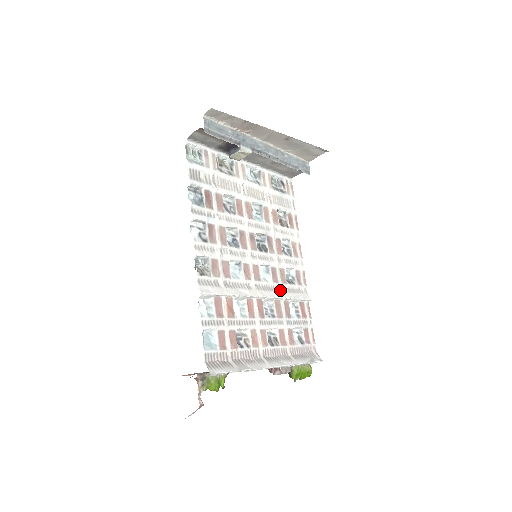
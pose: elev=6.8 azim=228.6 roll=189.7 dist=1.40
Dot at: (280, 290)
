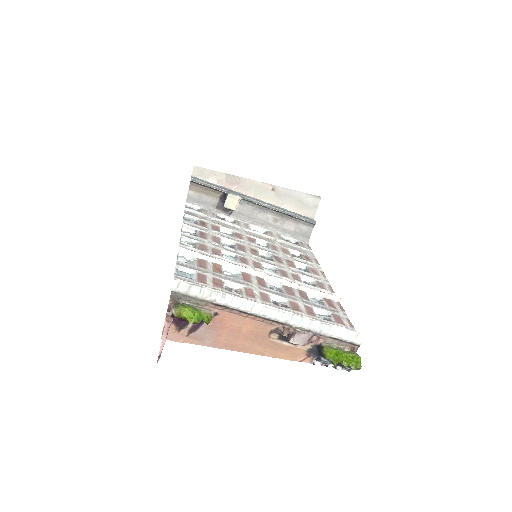
Dot at: occluded
